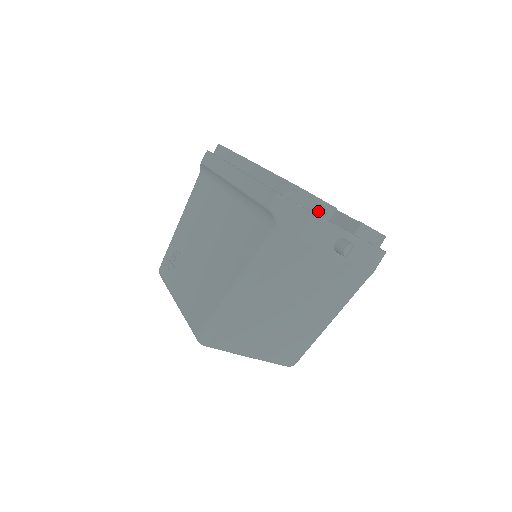
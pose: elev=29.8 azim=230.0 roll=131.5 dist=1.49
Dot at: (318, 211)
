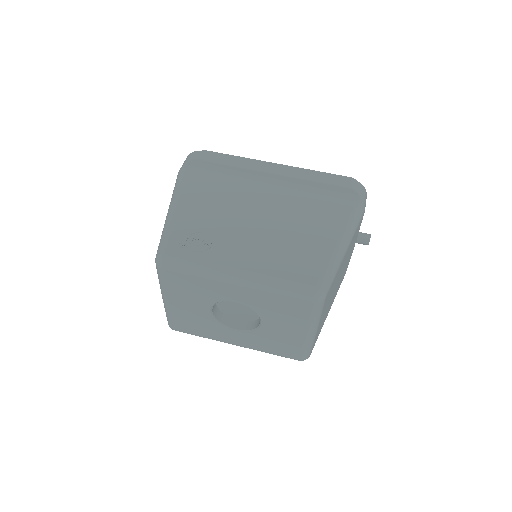
Dot at: occluded
